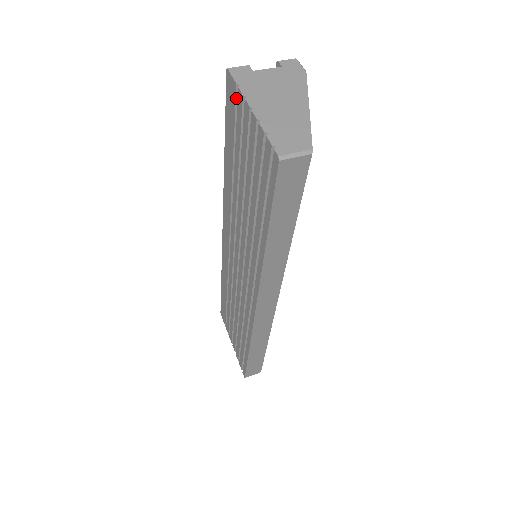
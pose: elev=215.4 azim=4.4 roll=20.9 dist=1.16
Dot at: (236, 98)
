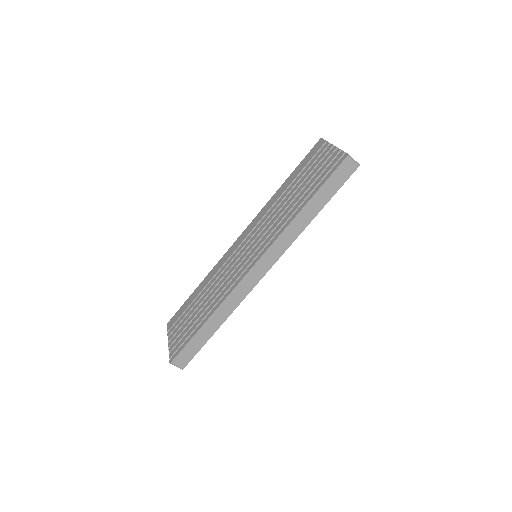
Dot at: (321, 147)
